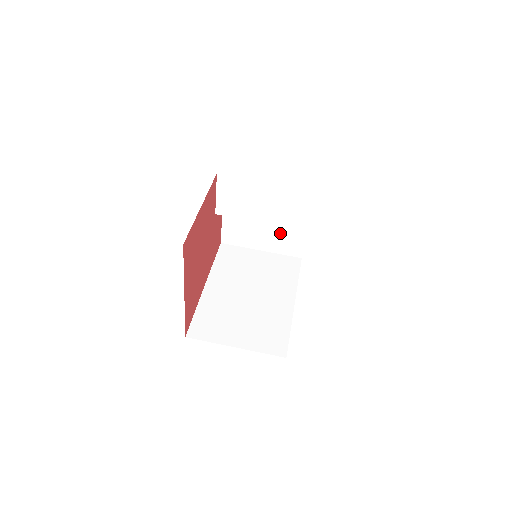
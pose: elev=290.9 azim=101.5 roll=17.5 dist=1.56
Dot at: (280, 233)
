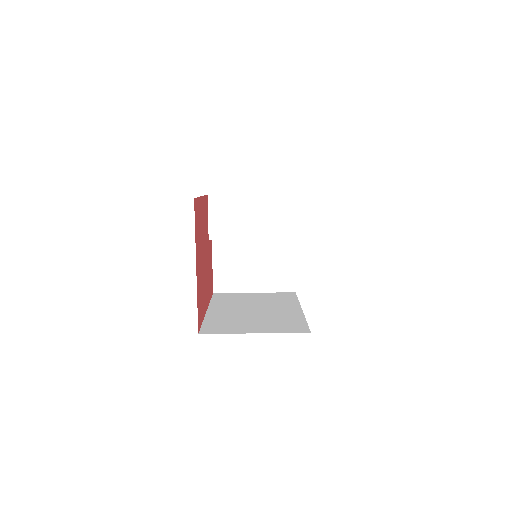
Dot at: (270, 267)
